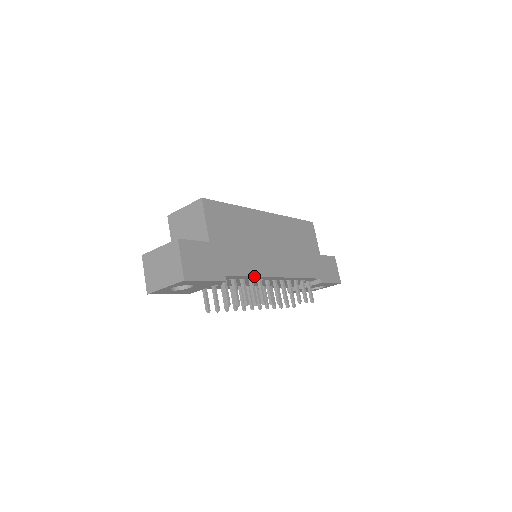
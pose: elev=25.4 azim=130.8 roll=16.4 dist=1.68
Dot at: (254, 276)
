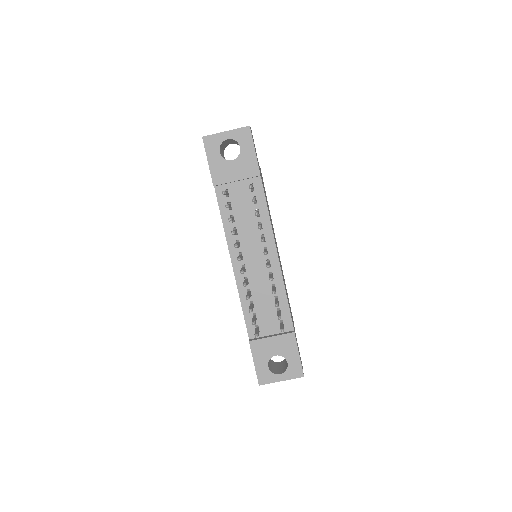
Dot at: (269, 216)
